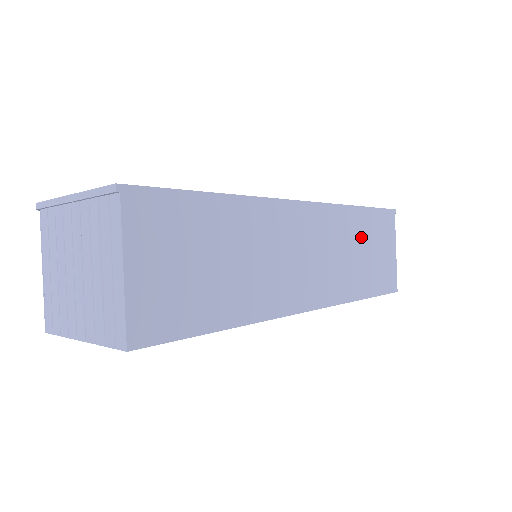
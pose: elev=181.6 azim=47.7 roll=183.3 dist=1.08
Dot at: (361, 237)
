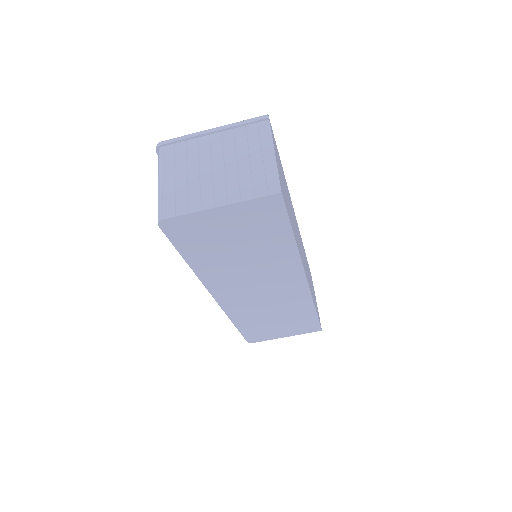
Dot at: occluded
